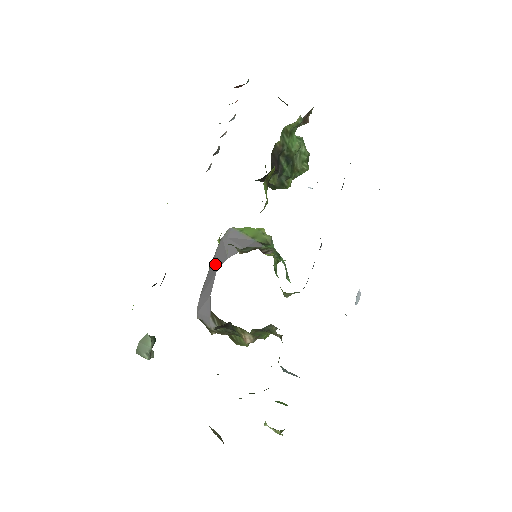
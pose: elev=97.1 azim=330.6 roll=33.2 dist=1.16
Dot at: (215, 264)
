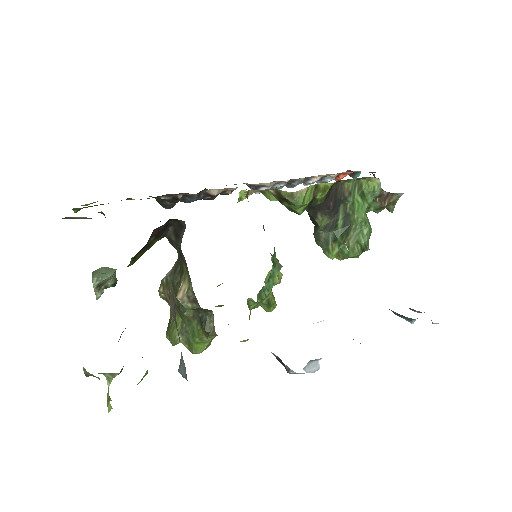
Dot at: occluded
